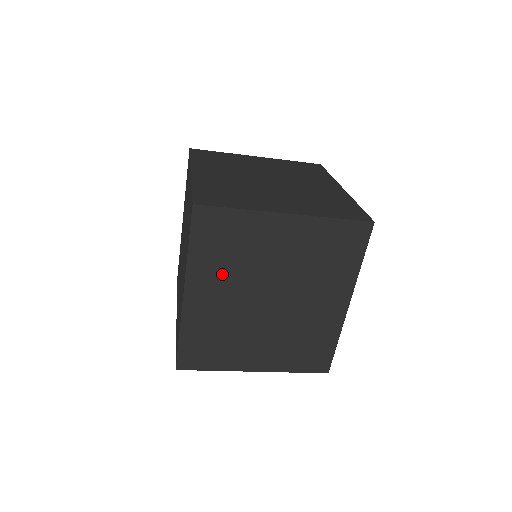
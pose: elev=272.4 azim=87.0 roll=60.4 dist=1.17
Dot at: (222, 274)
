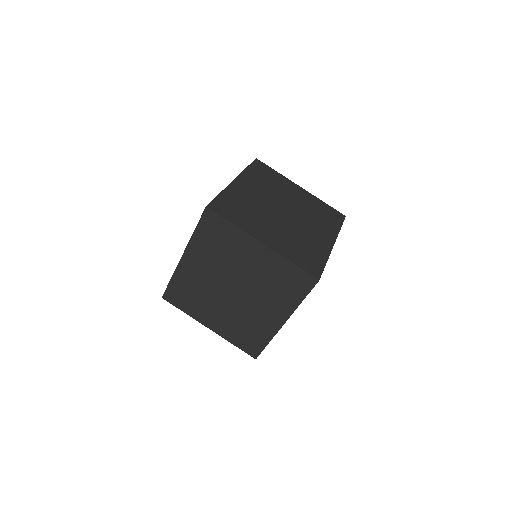
Dot at: (209, 257)
